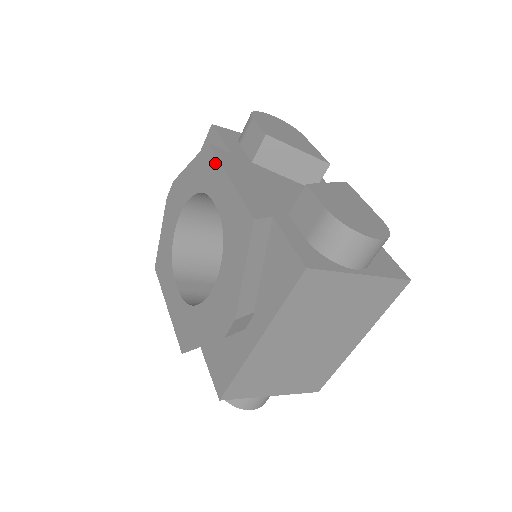
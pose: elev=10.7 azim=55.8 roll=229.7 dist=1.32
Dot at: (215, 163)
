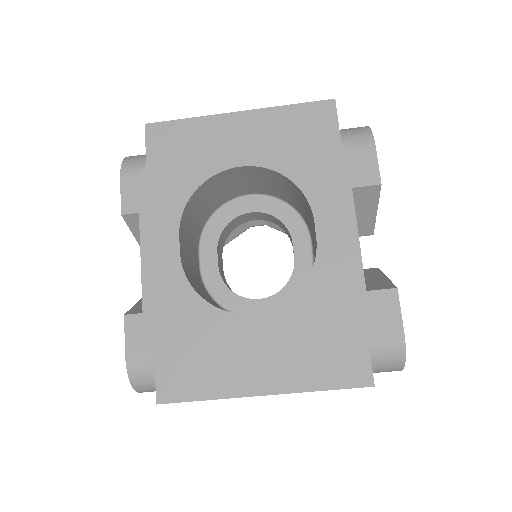
Dot at: (345, 185)
